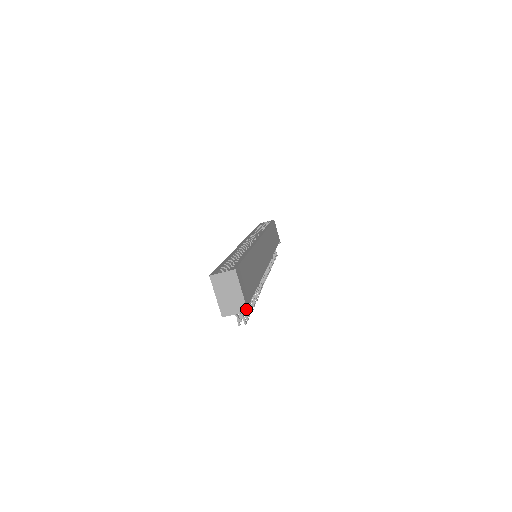
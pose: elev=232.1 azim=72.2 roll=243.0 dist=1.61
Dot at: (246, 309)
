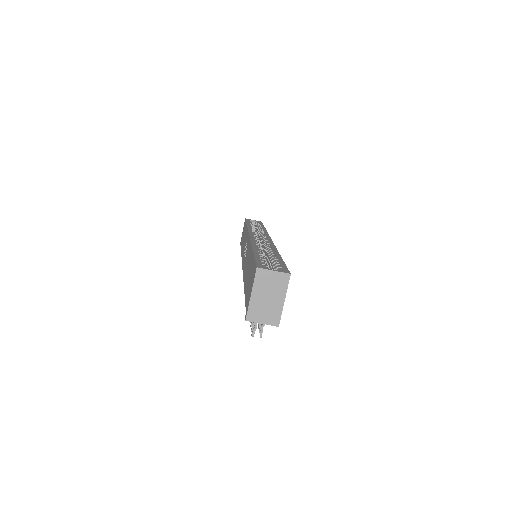
Dot at: (278, 323)
